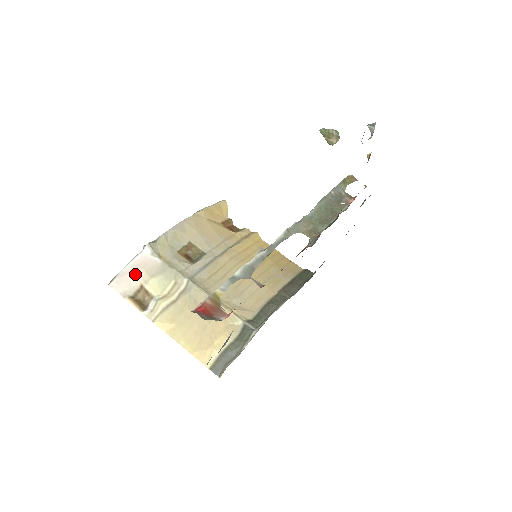
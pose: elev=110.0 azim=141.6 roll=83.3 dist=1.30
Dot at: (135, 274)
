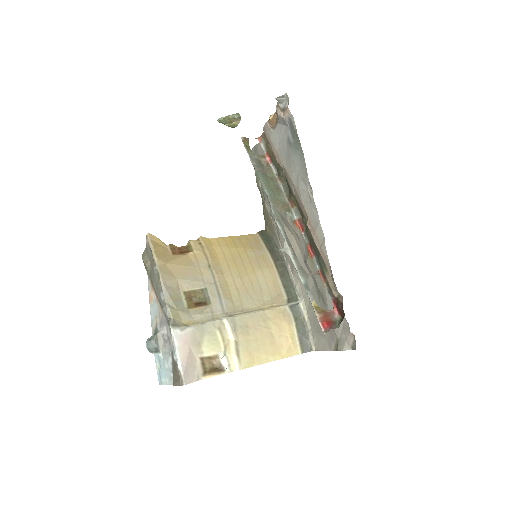
Dot at: (189, 356)
